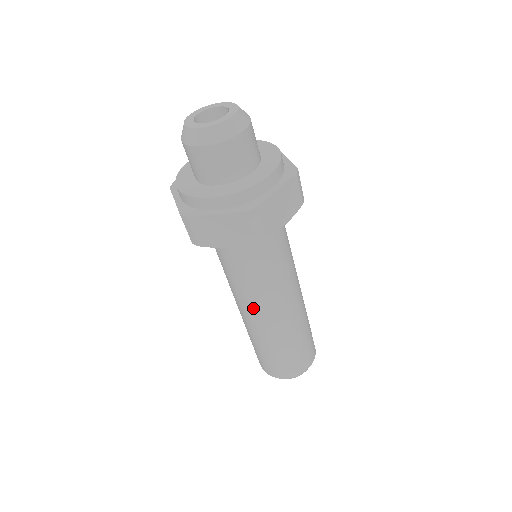
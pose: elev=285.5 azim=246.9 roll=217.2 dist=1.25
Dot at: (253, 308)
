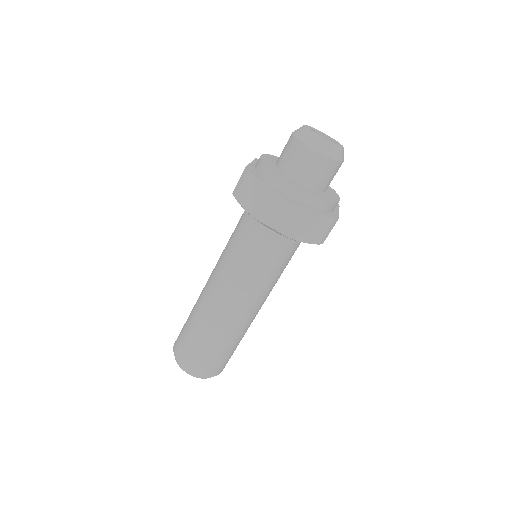
Dot at: (218, 283)
